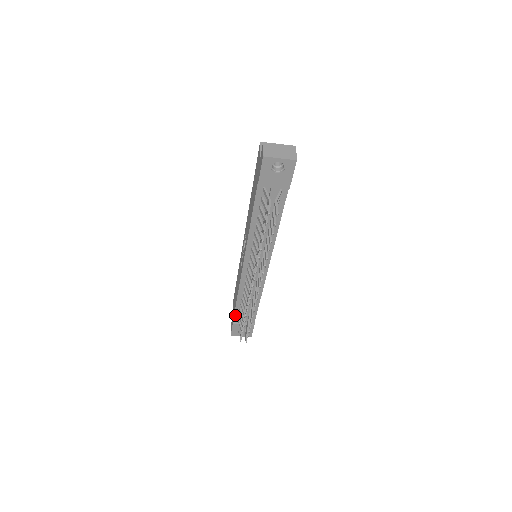
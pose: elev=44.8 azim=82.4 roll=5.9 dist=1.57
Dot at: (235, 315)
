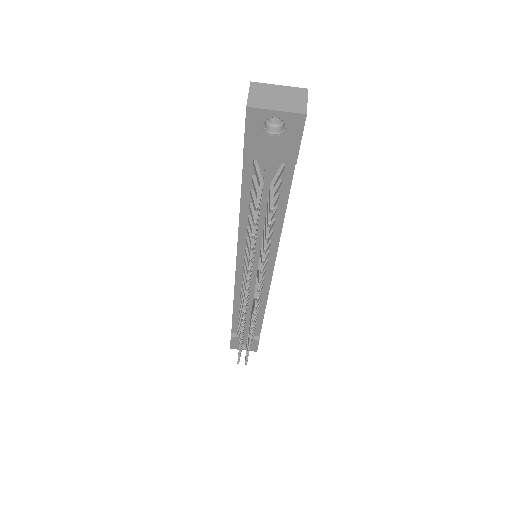
Dot at: (233, 327)
